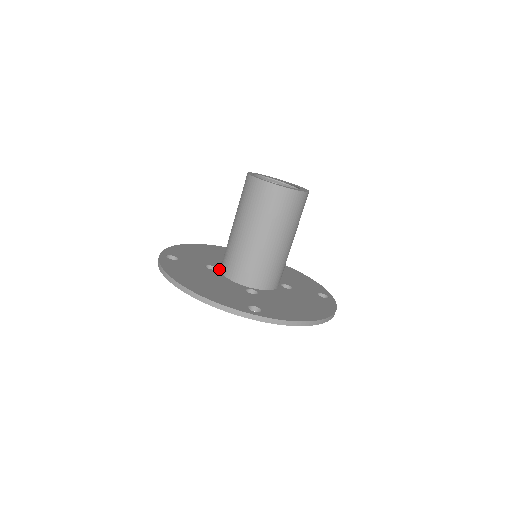
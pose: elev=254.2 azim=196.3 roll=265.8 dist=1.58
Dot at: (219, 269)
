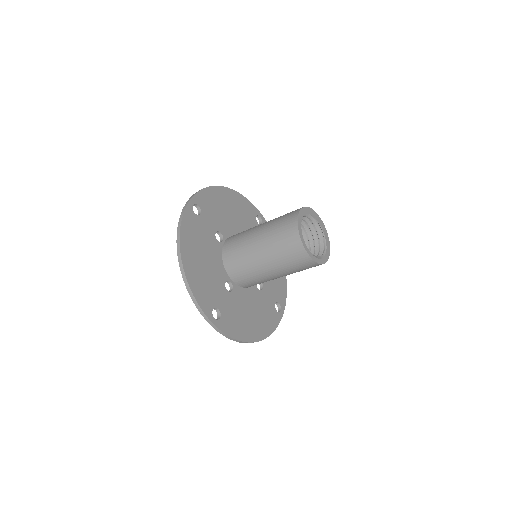
Dot at: (232, 281)
